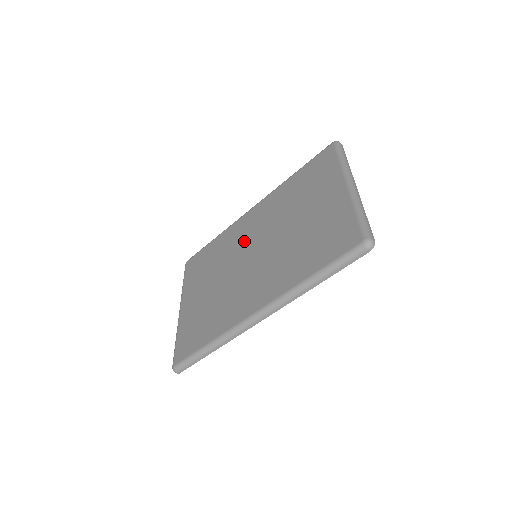
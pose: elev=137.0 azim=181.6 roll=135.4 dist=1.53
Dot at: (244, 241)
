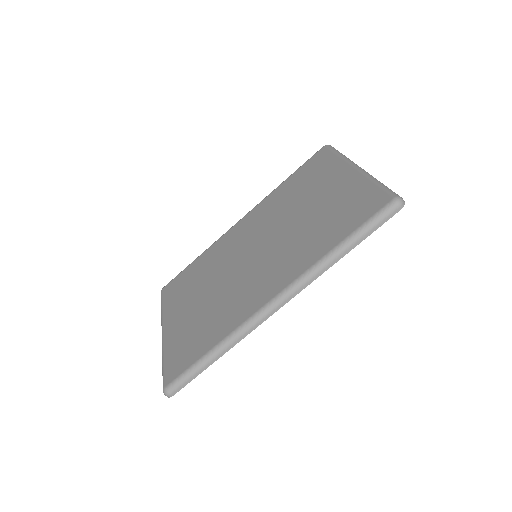
Dot at: (238, 247)
